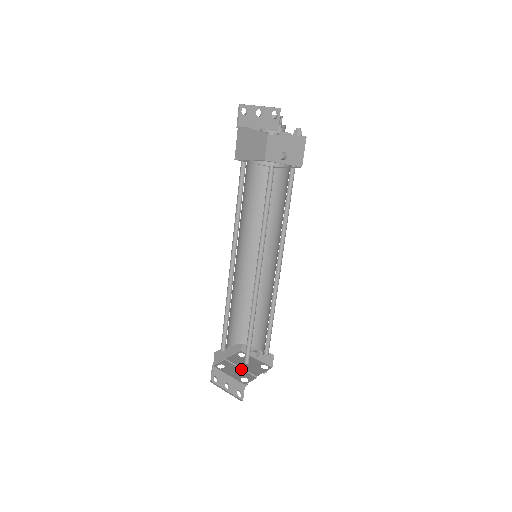
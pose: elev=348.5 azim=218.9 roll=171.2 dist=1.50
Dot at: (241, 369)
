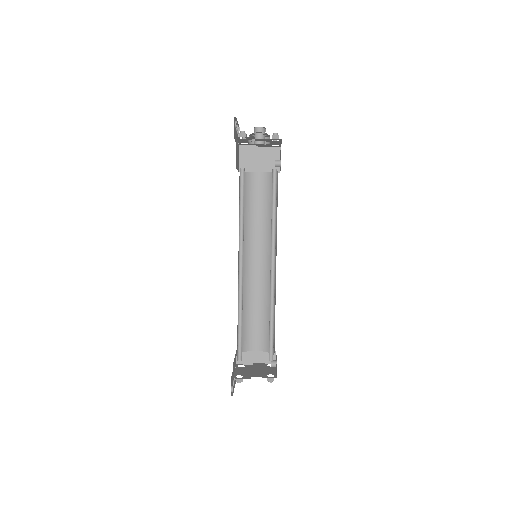
Dot at: (252, 371)
